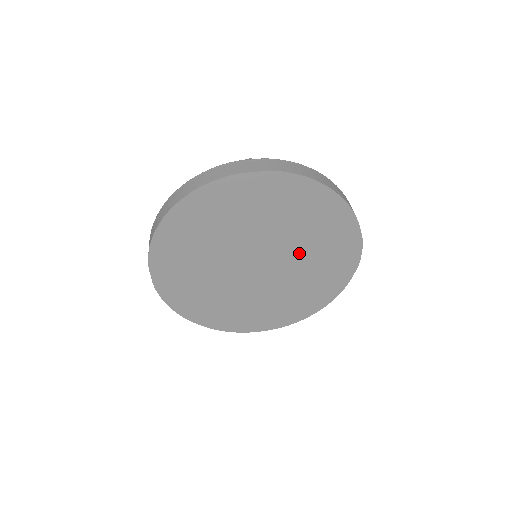
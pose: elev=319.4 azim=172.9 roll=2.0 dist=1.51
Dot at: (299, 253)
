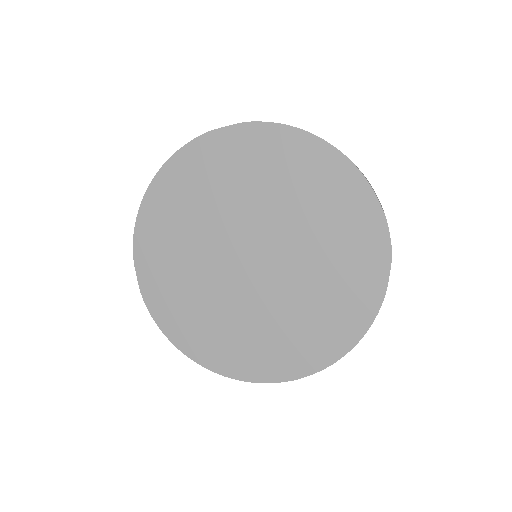
Dot at: (301, 239)
